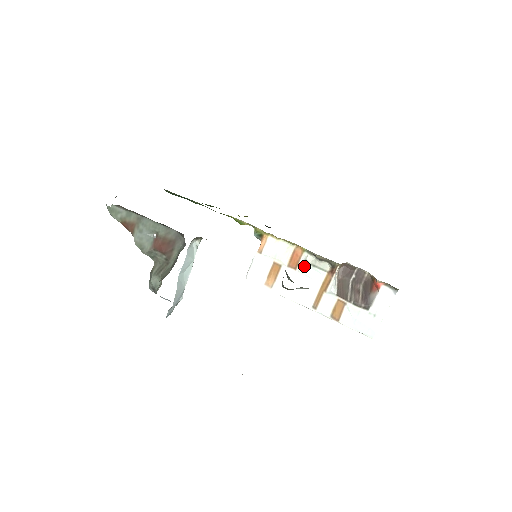
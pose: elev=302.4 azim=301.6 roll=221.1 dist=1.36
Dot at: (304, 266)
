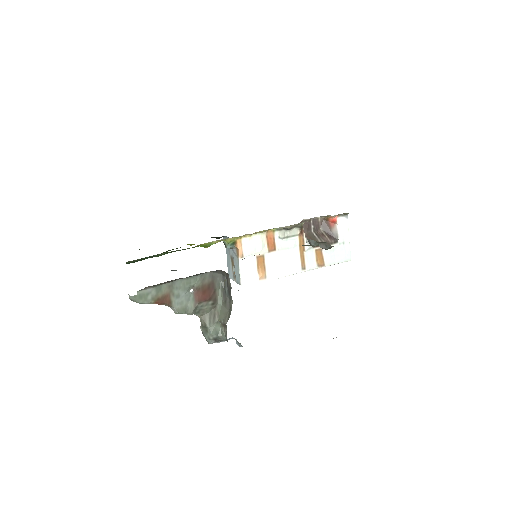
Dot at: (280, 243)
